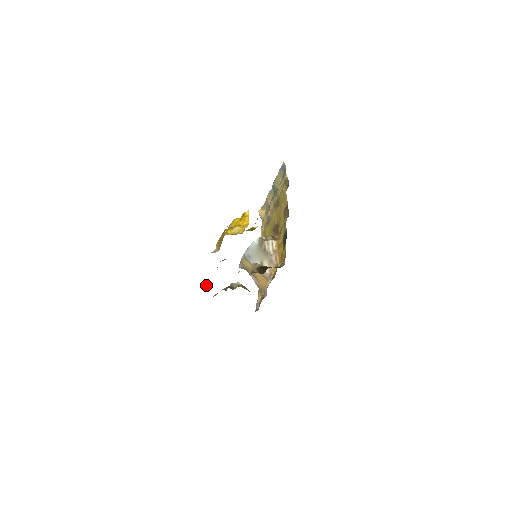
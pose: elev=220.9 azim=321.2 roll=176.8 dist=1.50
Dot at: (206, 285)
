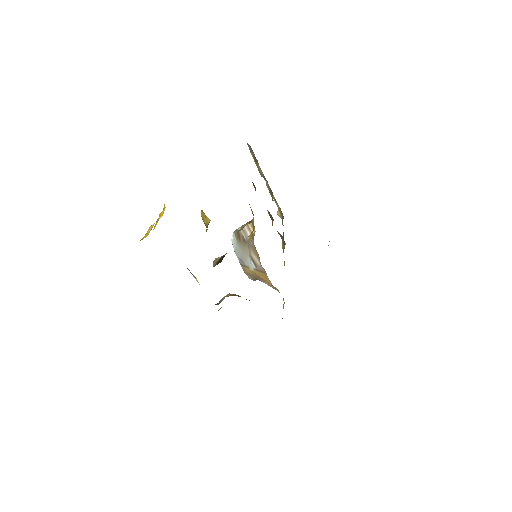
Dot at: occluded
